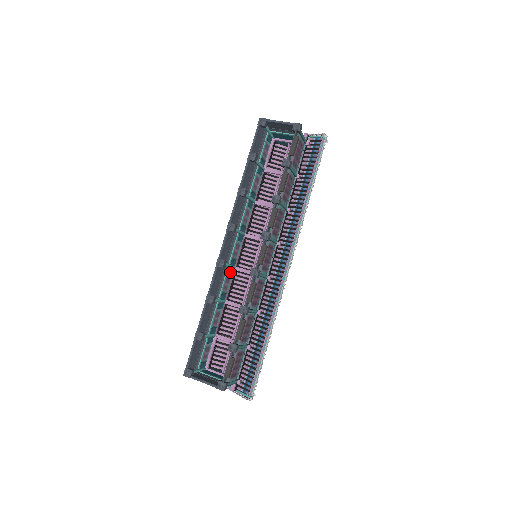
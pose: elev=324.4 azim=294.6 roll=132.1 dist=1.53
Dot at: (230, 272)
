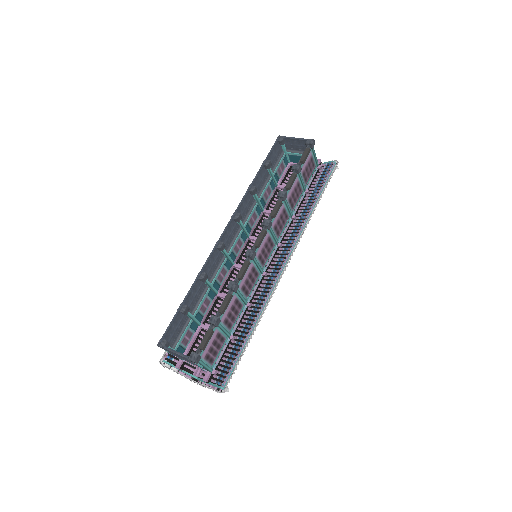
Dot at: (228, 265)
